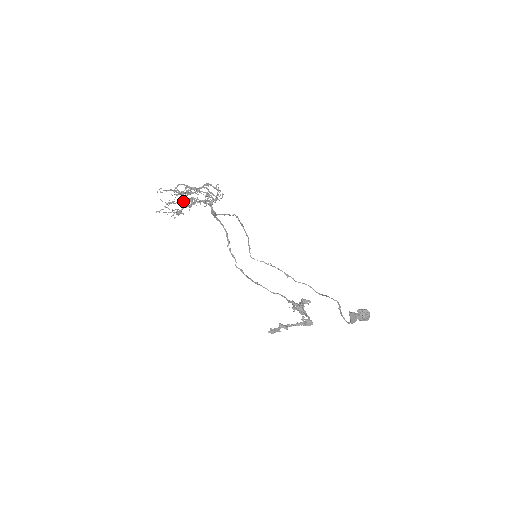
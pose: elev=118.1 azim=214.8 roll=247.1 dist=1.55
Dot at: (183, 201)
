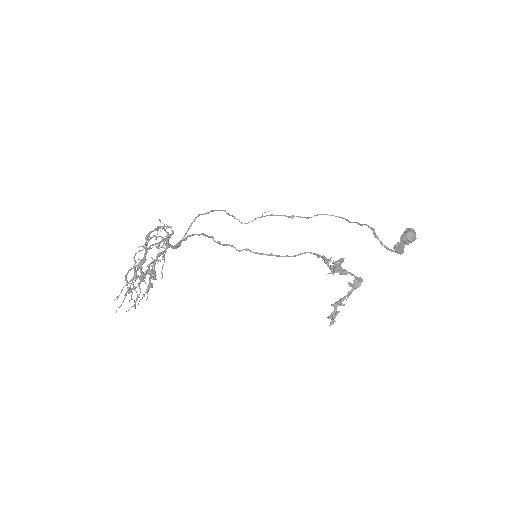
Dot at: occluded
